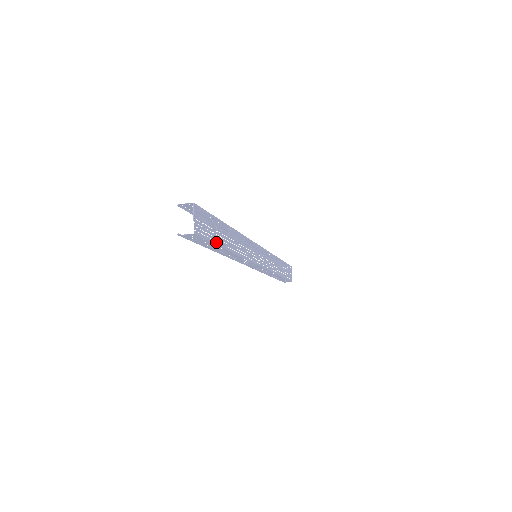
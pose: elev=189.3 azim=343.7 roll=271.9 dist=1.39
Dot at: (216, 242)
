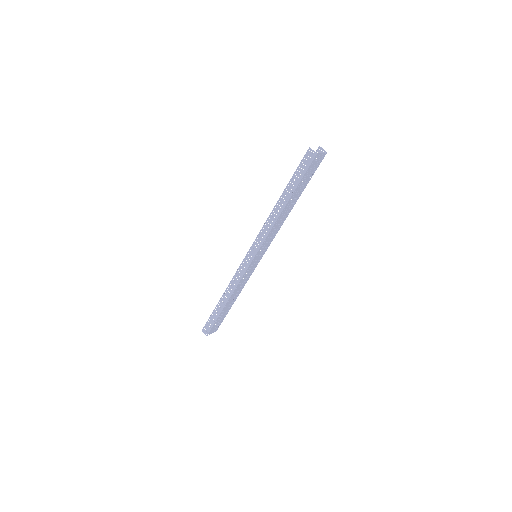
Dot at: occluded
